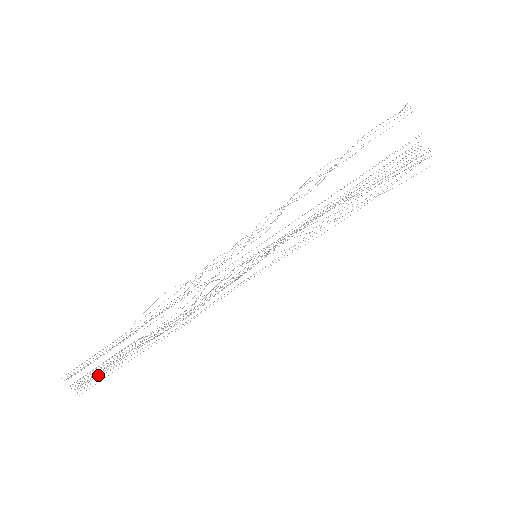
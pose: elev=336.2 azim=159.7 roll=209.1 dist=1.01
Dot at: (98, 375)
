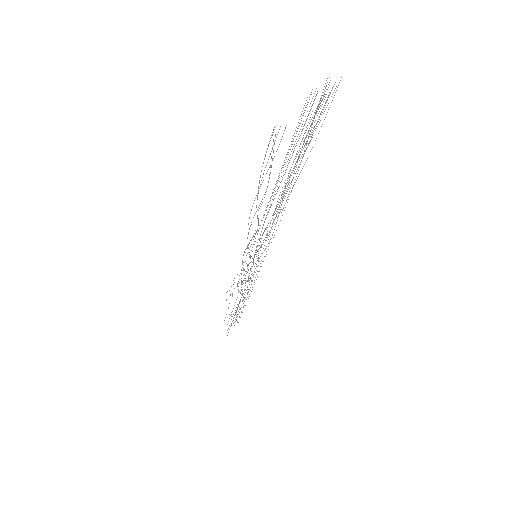
Dot at: (235, 314)
